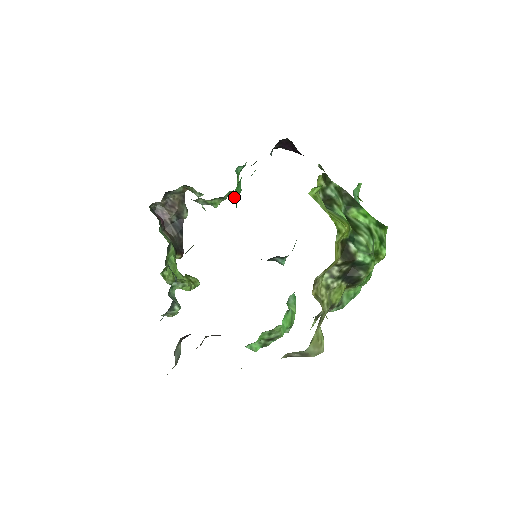
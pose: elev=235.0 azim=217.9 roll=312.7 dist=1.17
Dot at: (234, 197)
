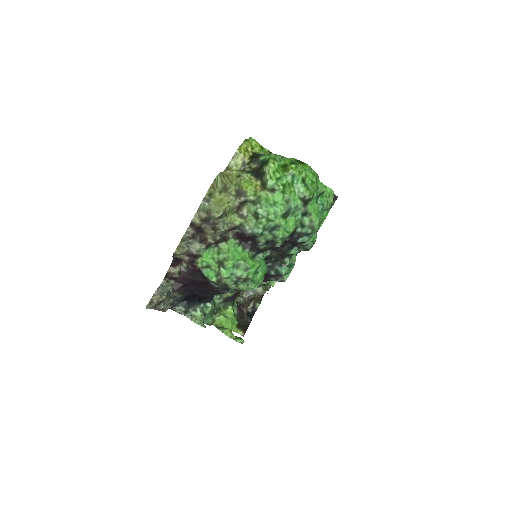
Dot at: occluded
